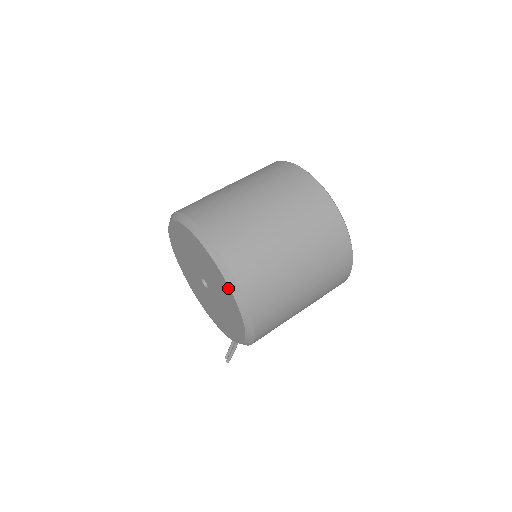
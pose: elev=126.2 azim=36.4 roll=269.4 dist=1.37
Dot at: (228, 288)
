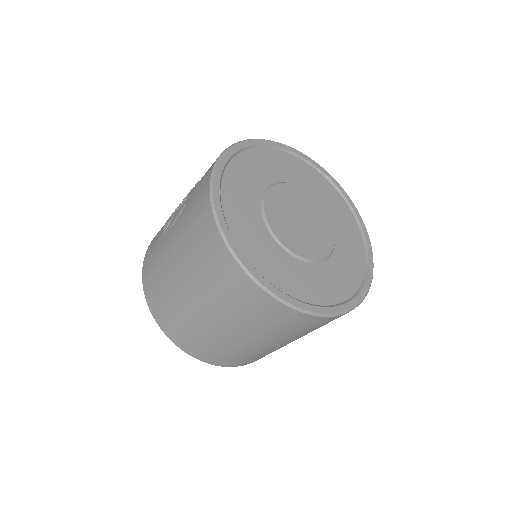
Dot at: occluded
